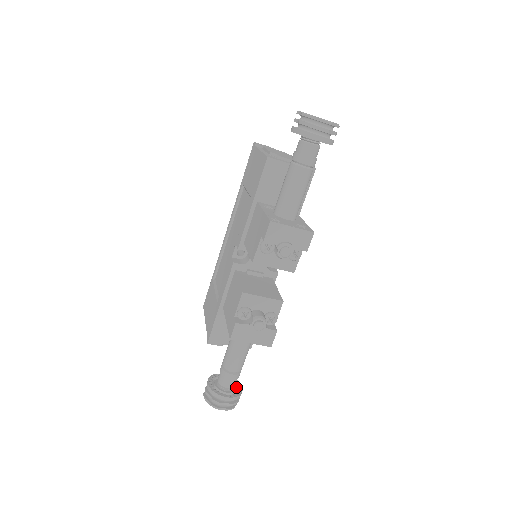
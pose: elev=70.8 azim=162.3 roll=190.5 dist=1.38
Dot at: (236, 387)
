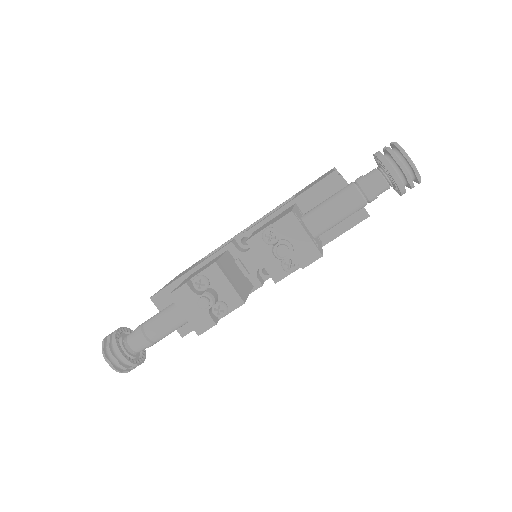
Dot at: (139, 357)
